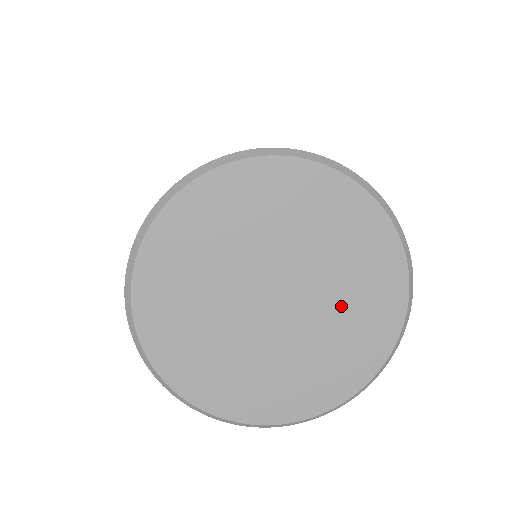
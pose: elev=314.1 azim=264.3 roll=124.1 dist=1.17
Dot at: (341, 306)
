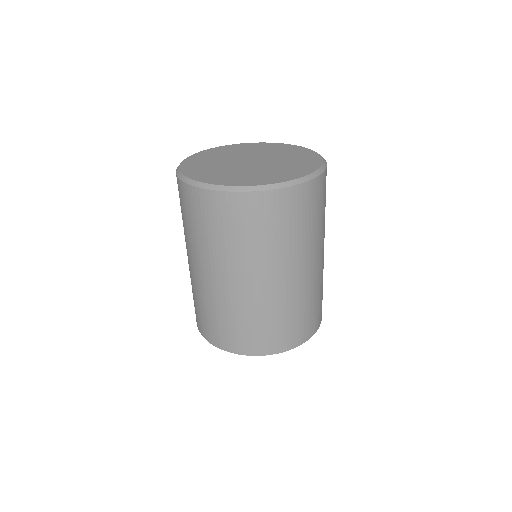
Dot at: (282, 166)
